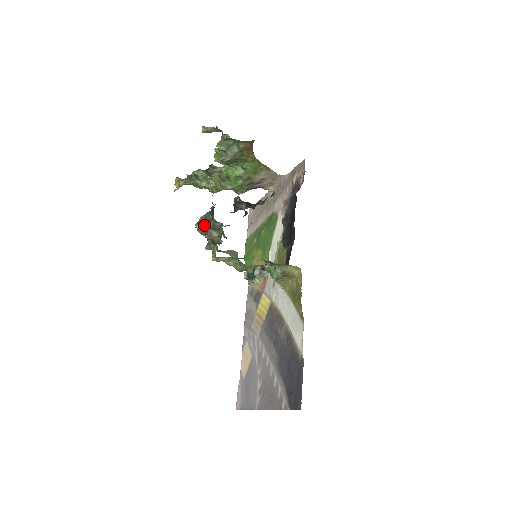
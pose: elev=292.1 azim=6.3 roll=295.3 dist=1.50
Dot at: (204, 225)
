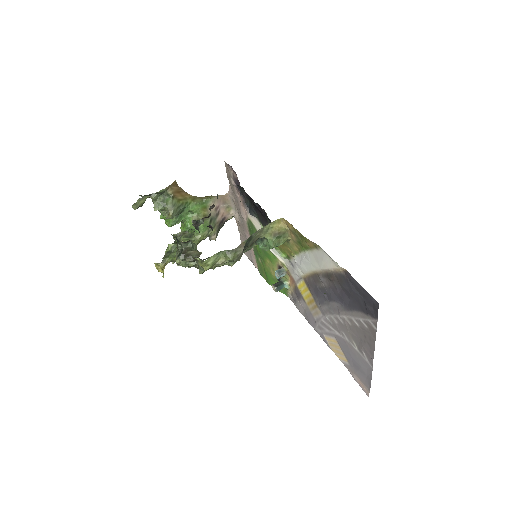
Dot at: (180, 256)
